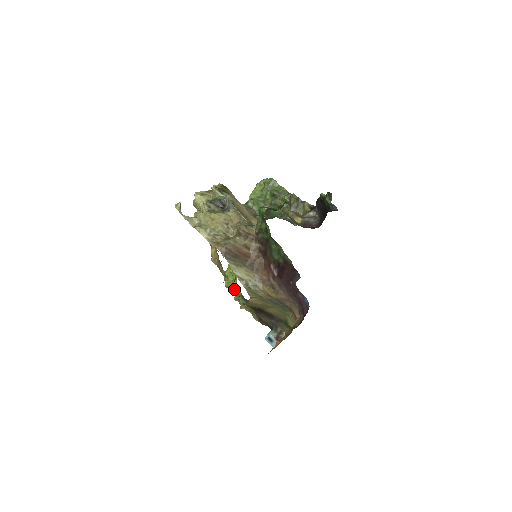
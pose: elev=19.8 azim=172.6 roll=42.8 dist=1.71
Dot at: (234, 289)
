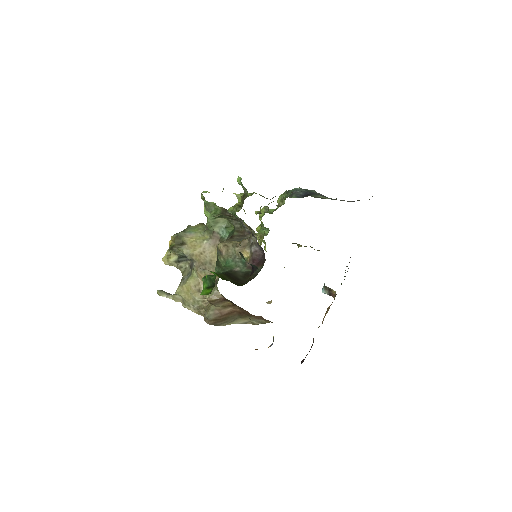
Dot at: occluded
